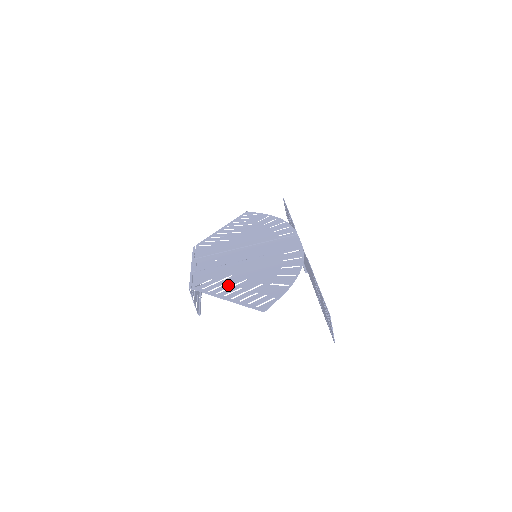
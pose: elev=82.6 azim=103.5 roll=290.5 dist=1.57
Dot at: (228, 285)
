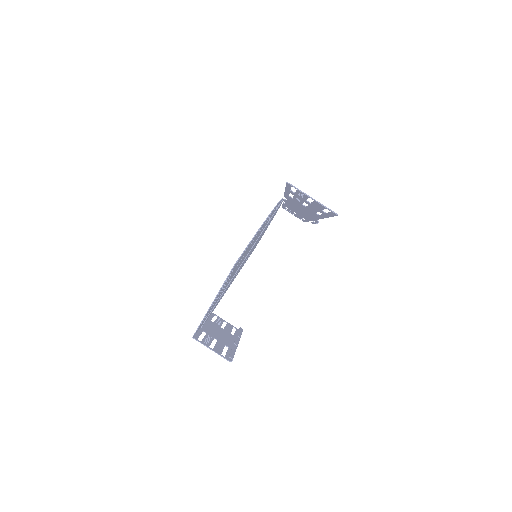
Dot at: occluded
